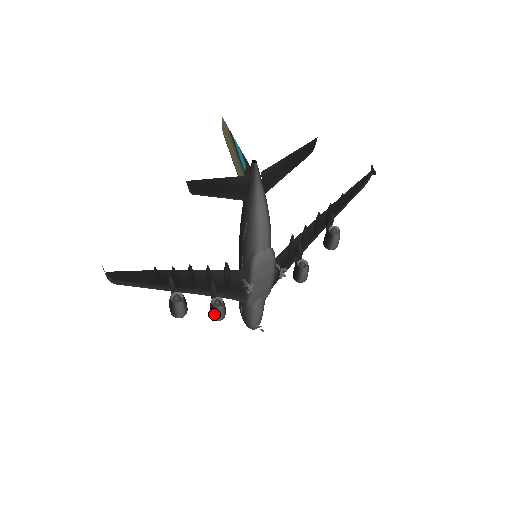
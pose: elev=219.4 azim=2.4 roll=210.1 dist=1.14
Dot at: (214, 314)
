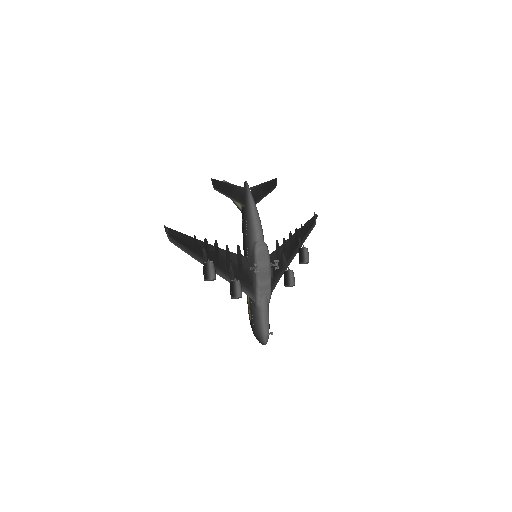
Dot at: (234, 289)
